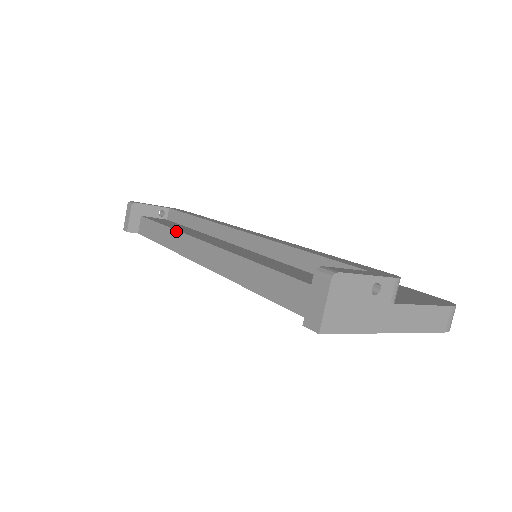
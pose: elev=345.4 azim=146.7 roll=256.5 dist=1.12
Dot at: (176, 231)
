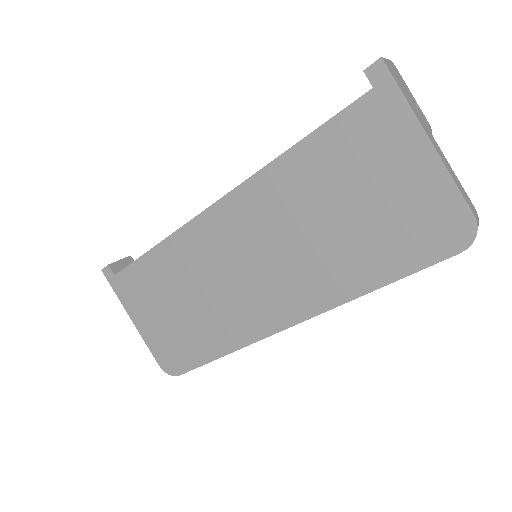
Dot at: occluded
